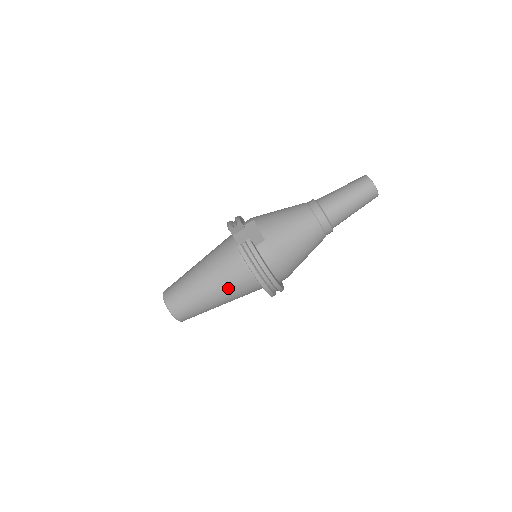
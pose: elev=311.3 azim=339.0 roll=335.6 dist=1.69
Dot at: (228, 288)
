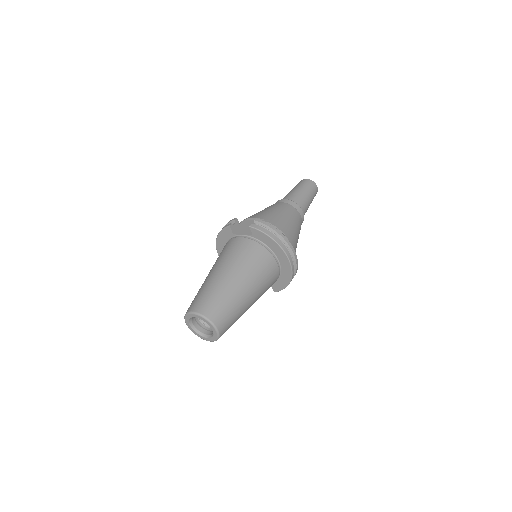
Dot at: (256, 273)
